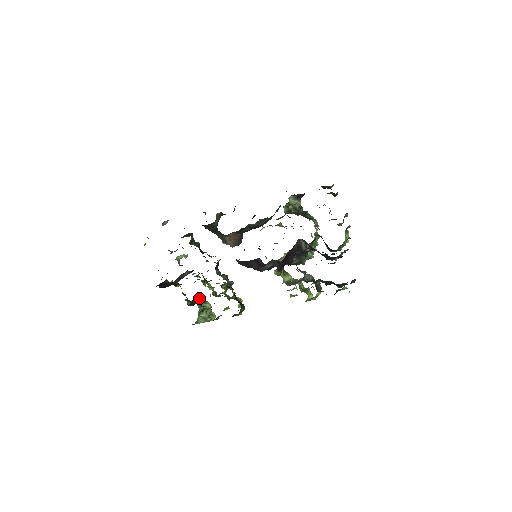
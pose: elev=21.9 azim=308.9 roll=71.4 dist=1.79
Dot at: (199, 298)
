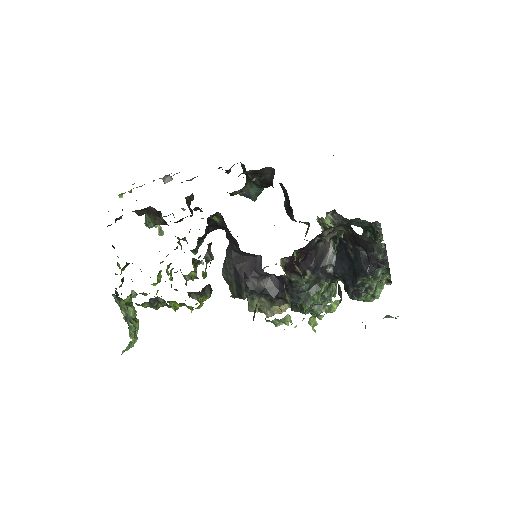
Dot at: occluded
